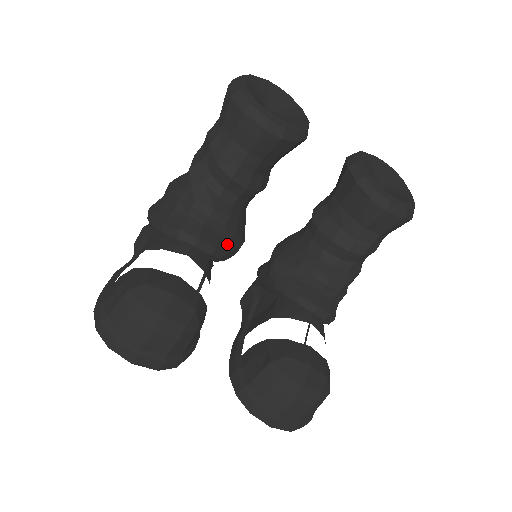
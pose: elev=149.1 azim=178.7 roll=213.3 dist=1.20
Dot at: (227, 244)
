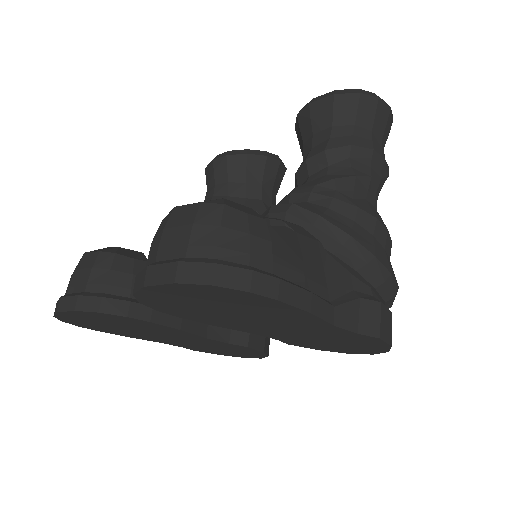
Dot at: occluded
